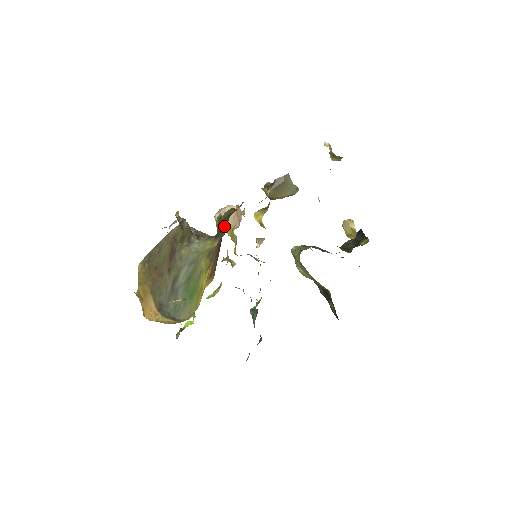
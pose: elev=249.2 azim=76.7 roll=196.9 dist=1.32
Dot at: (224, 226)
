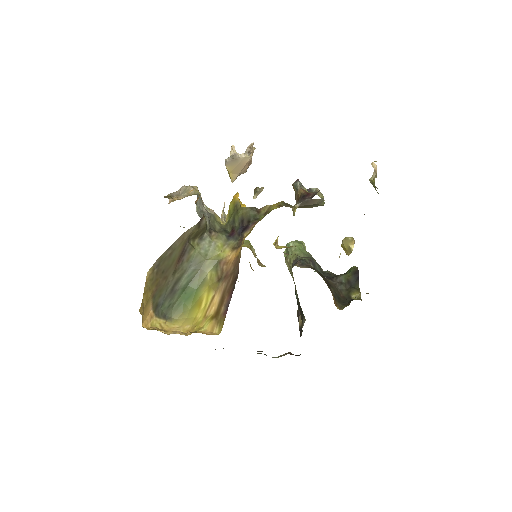
Dot at: (240, 228)
